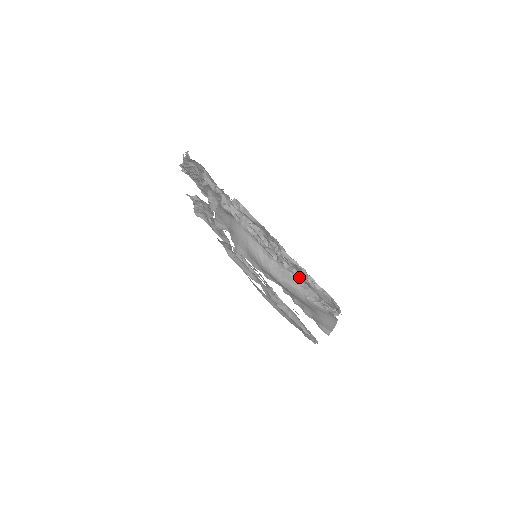
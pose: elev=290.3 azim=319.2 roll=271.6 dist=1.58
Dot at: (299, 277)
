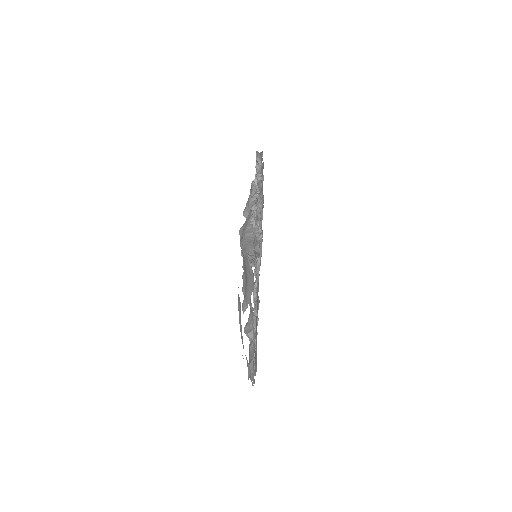
Dot at: occluded
